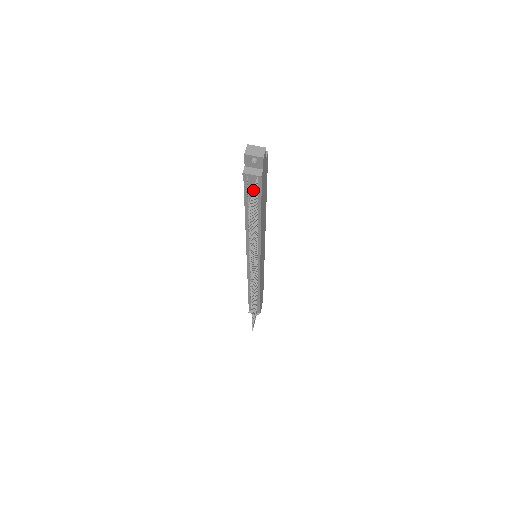
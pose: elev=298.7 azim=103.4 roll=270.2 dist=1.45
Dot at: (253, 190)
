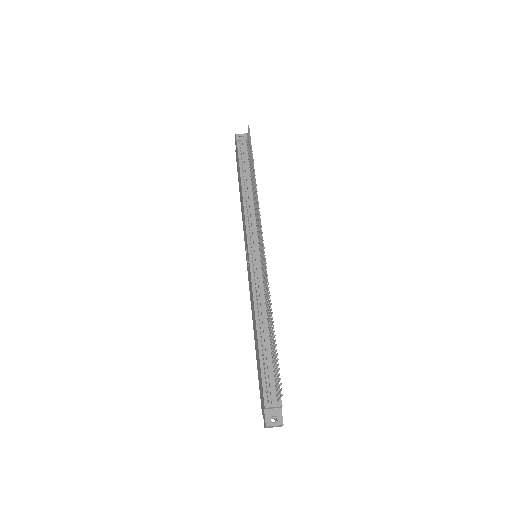
Dot at: (247, 134)
